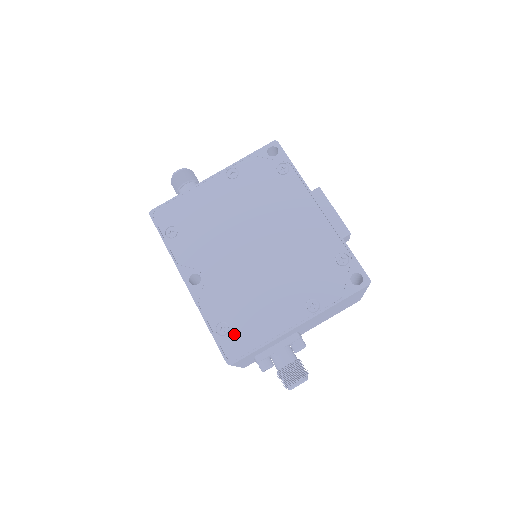
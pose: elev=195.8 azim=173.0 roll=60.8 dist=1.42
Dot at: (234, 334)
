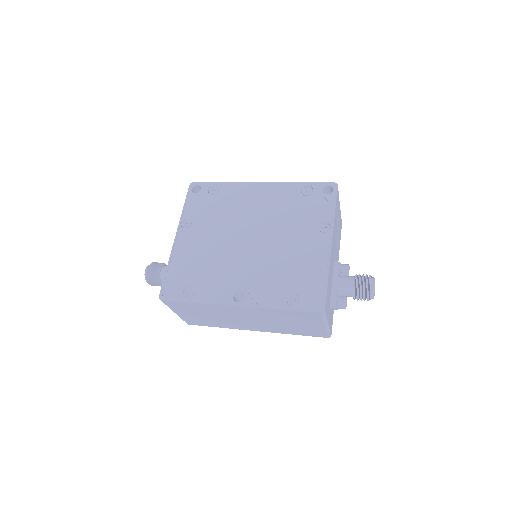
Dot at: (303, 294)
